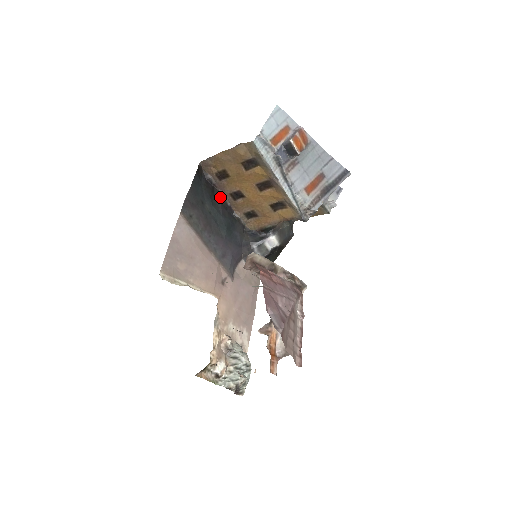
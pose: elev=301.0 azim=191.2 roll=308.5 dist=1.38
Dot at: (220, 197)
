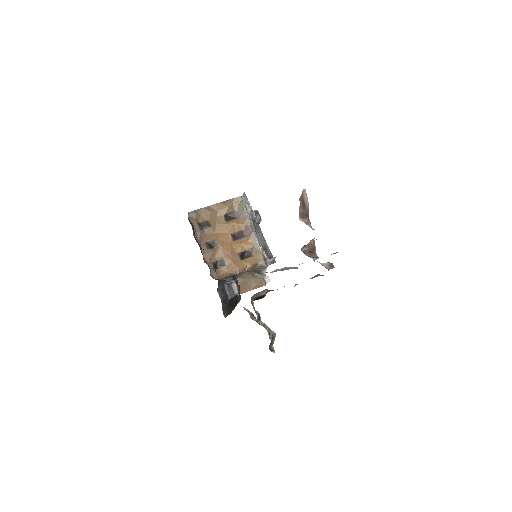
Dot at: (198, 243)
